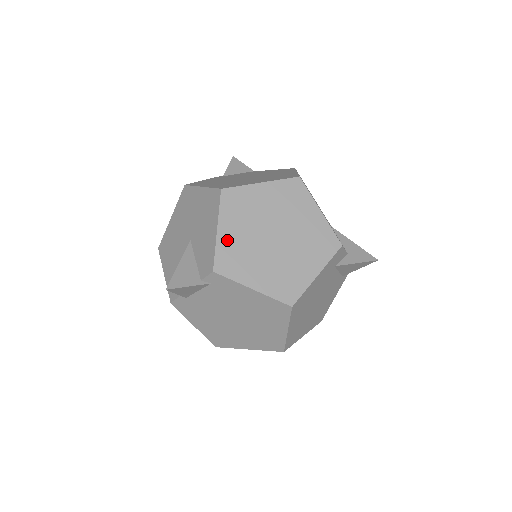
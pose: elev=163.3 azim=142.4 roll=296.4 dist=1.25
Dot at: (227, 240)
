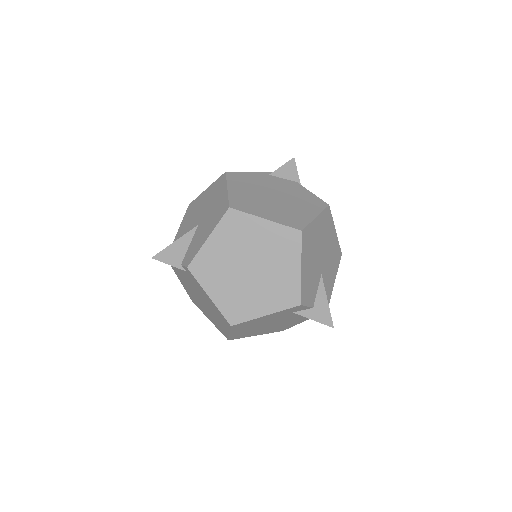
Dot at: (211, 250)
